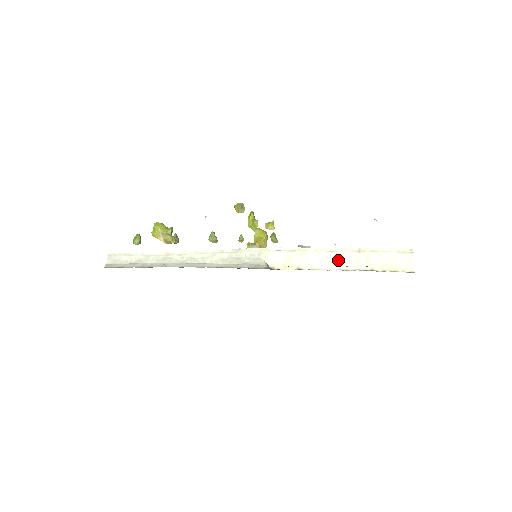
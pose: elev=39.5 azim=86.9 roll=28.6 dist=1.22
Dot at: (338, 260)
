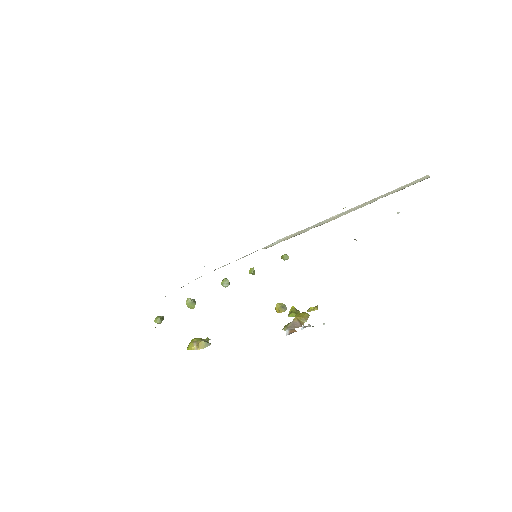
Dot at: (340, 215)
